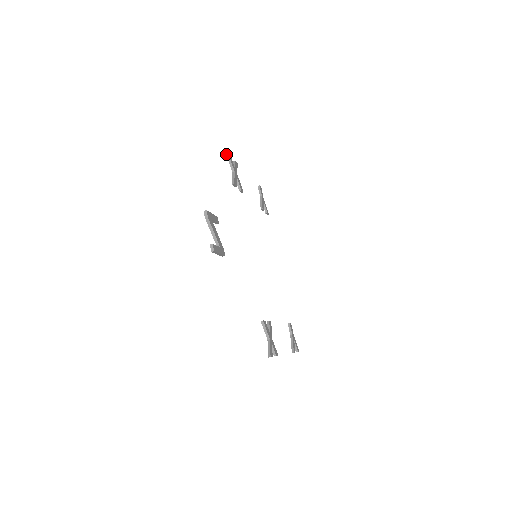
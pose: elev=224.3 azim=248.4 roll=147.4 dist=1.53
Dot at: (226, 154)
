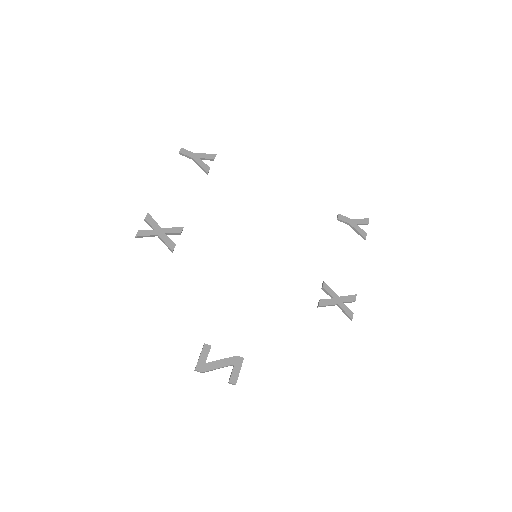
Dot at: occluded
